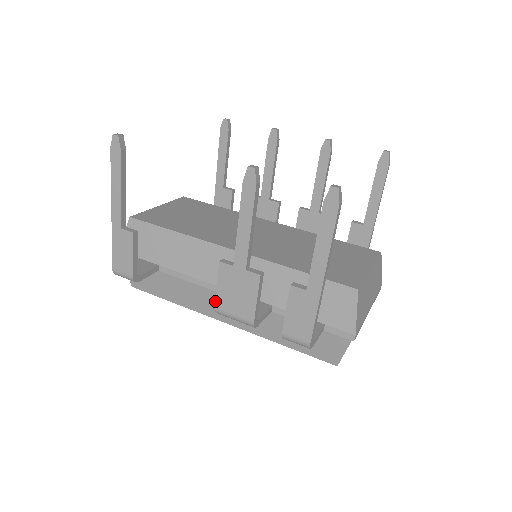
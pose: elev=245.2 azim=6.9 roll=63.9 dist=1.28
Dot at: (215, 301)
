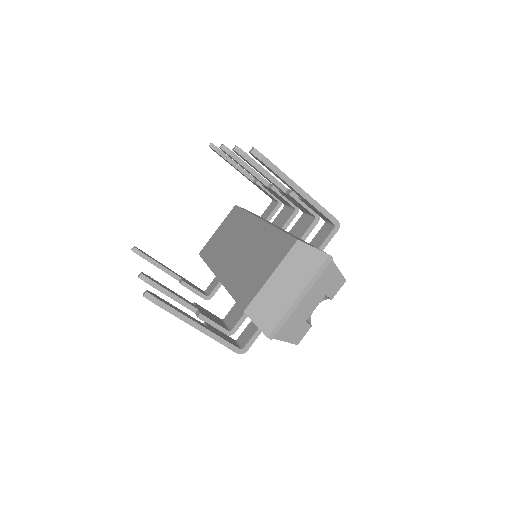
Dot at: occluded
